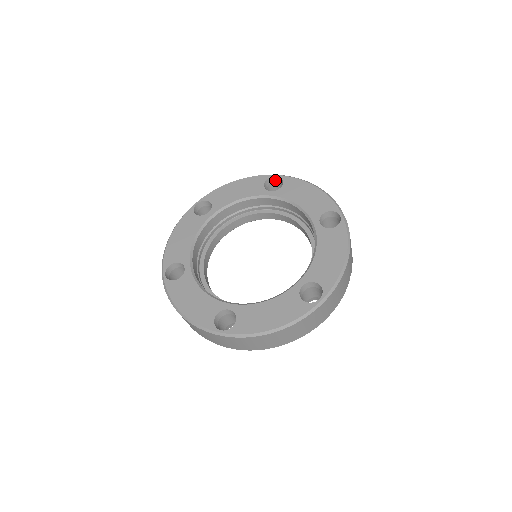
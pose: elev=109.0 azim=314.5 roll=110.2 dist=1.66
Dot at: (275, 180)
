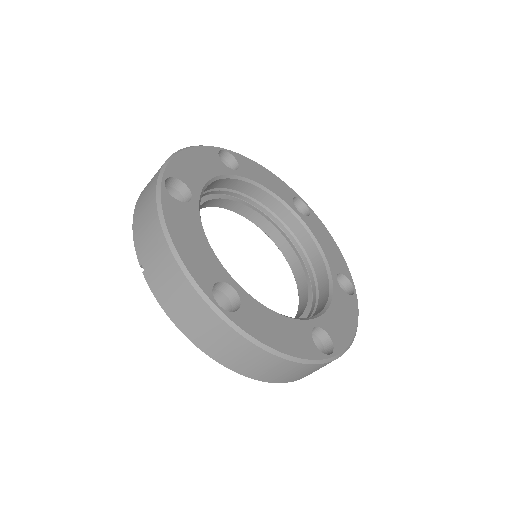
Dot at: occluded
